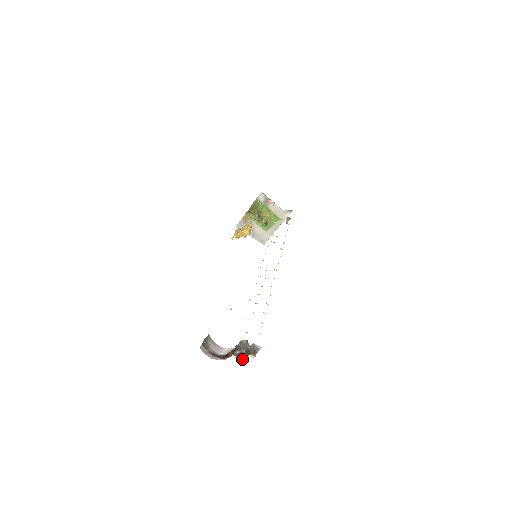
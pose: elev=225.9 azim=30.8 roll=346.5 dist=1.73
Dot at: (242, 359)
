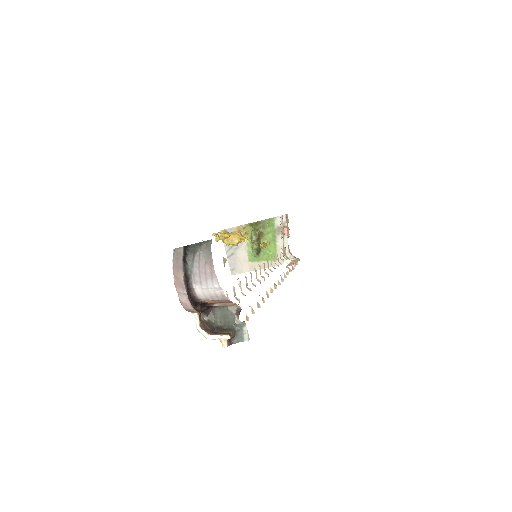
Dot at: (206, 333)
